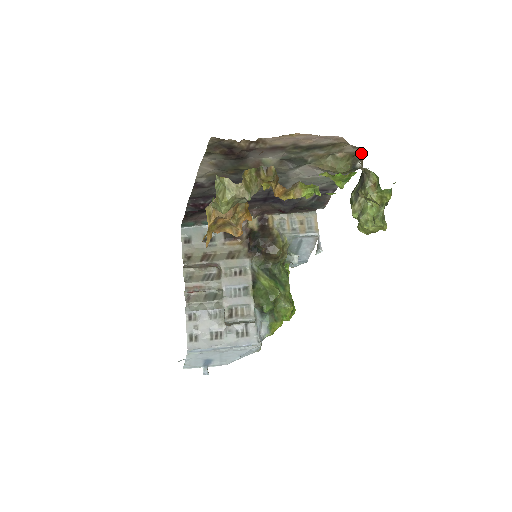
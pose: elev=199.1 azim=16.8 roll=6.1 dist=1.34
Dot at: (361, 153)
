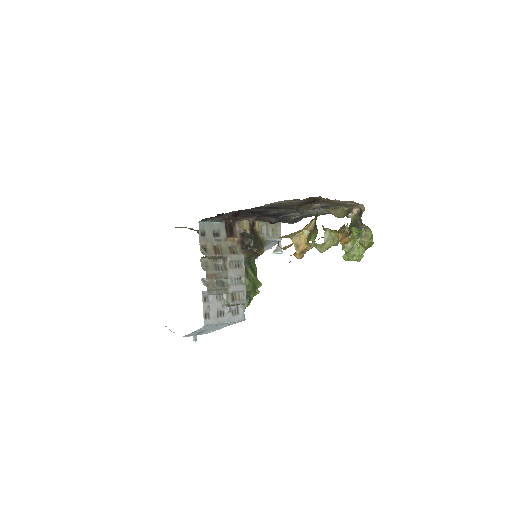
Dot at: (356, 210)
